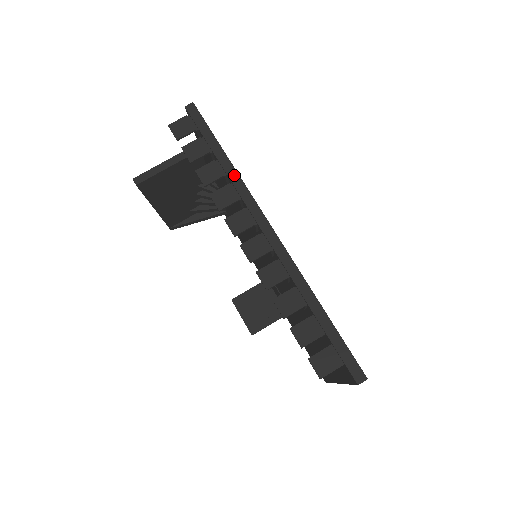
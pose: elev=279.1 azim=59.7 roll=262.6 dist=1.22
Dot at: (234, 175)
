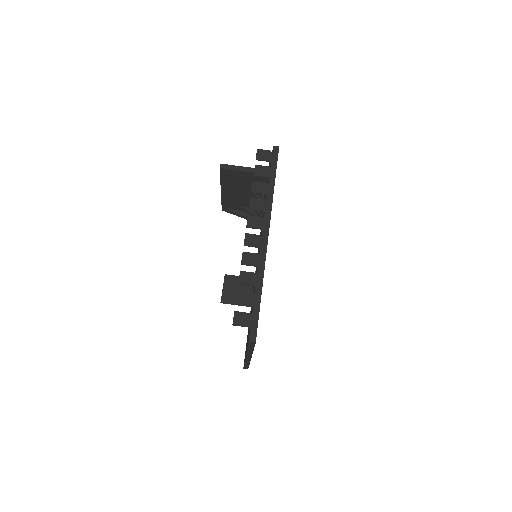
Dot at: (270, 197)
